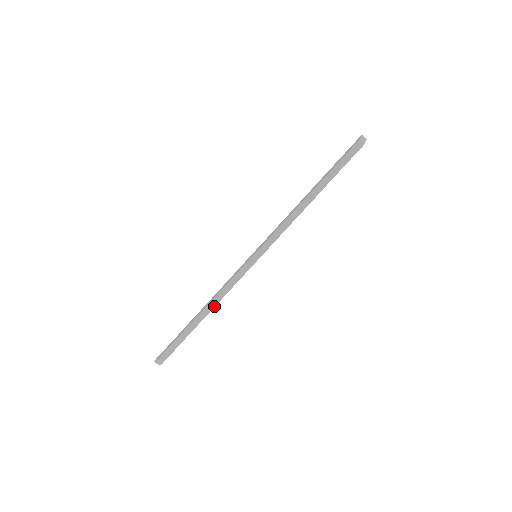
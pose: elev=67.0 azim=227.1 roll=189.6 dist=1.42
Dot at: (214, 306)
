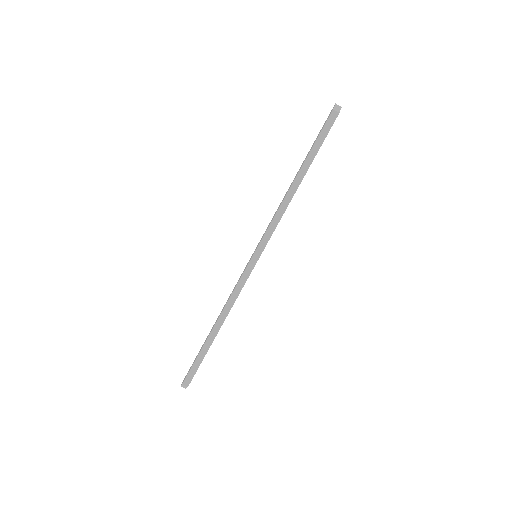
Dot at: occluded
